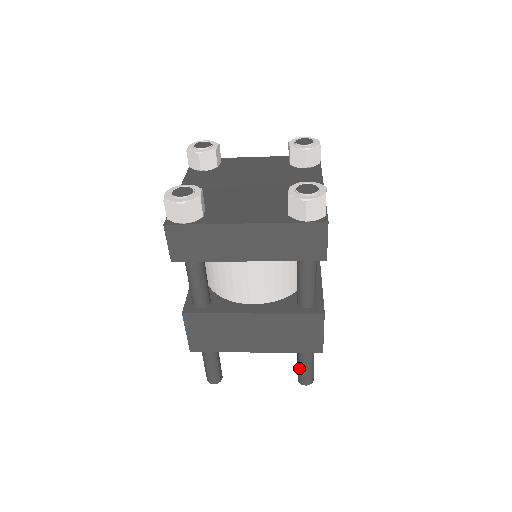
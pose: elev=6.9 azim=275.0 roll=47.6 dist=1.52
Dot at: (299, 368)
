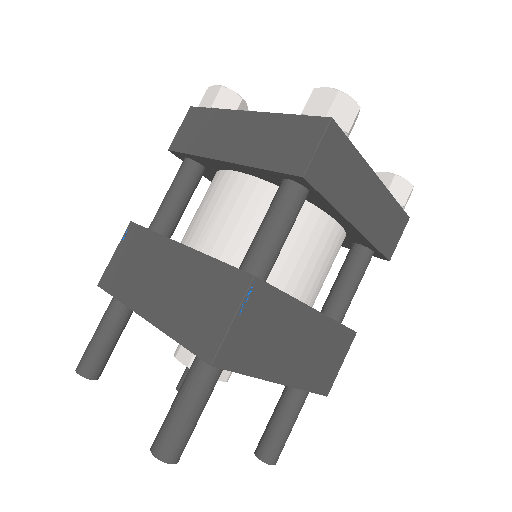
Dot at: (279, 431)
